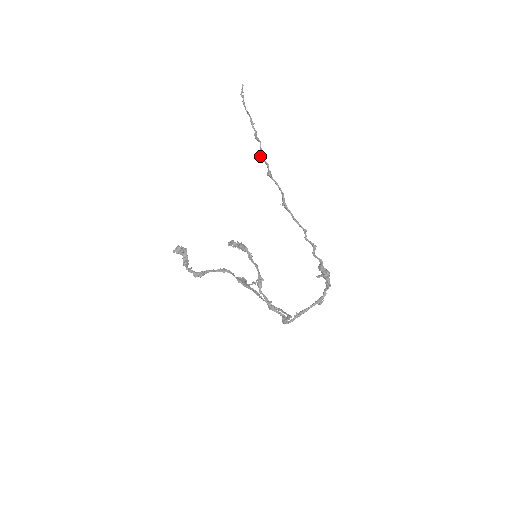
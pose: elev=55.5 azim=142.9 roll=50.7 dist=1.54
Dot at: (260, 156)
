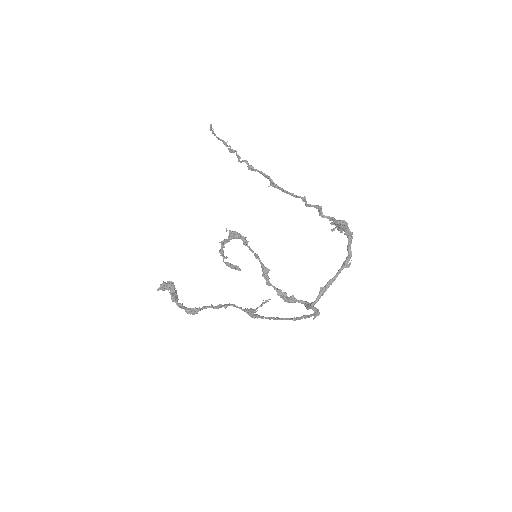
Dot at: (238, 161)
